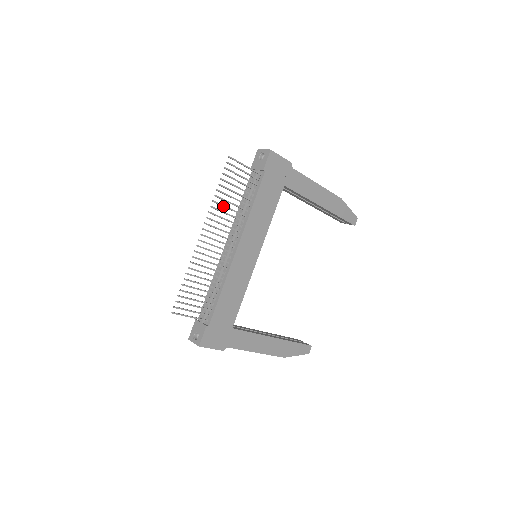
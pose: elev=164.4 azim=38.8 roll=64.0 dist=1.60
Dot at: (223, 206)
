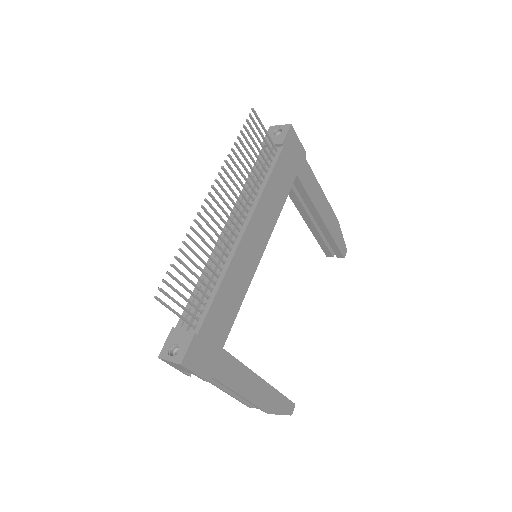
Dot at: (238, 167)
